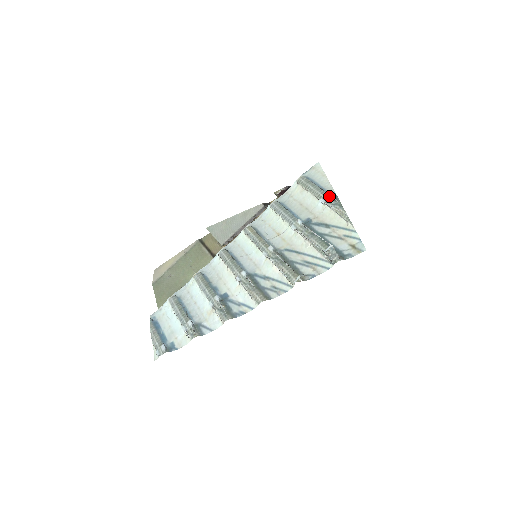
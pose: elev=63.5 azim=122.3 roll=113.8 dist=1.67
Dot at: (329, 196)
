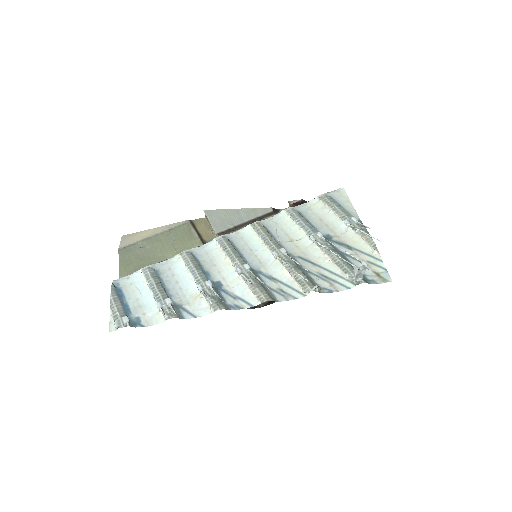
Dot at: (355, 220)
